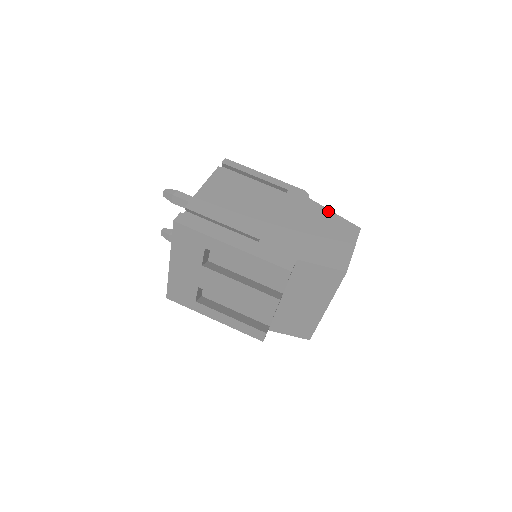
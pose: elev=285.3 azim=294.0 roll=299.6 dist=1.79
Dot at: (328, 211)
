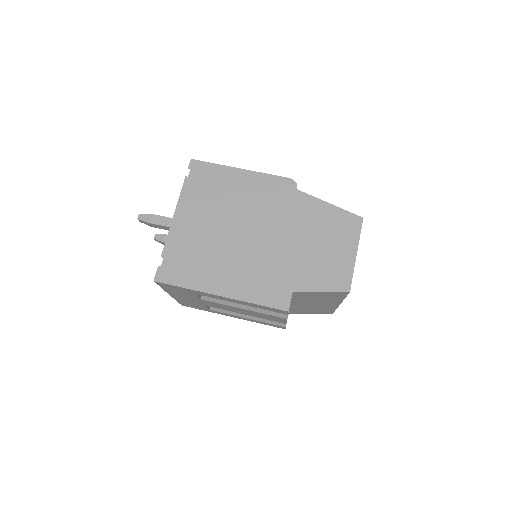
Dot at: (322, 203)
